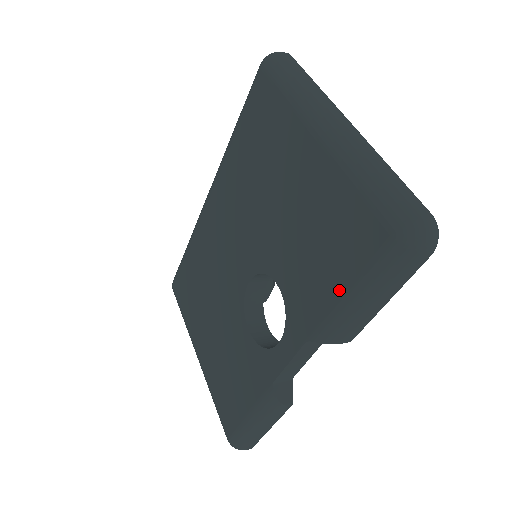
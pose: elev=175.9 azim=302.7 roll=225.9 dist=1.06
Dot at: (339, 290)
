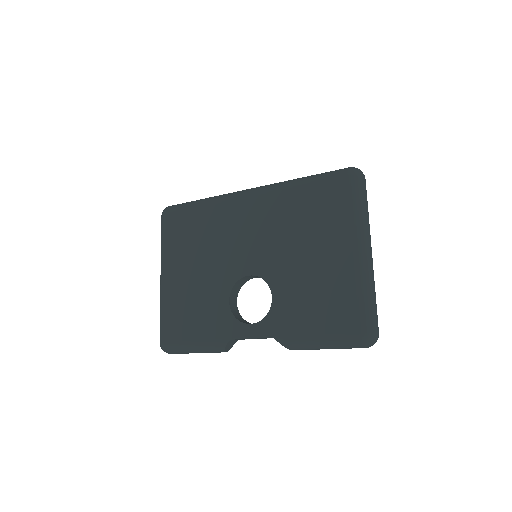
Dot at: (313, 332)
